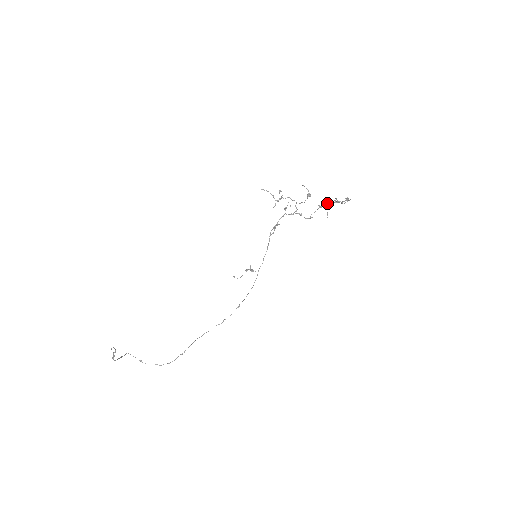
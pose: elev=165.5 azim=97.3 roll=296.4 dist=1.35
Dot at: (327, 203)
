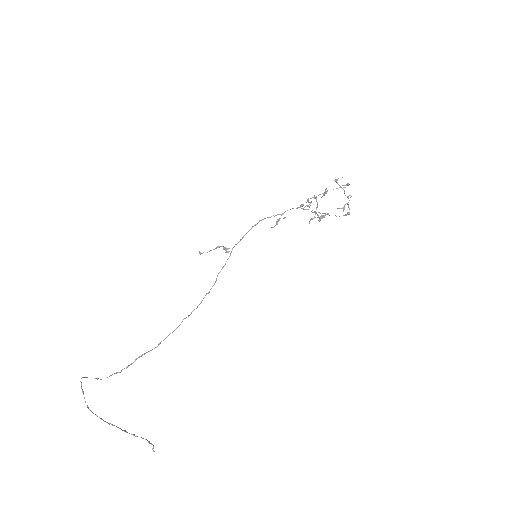
Dot at: (344, 205)
